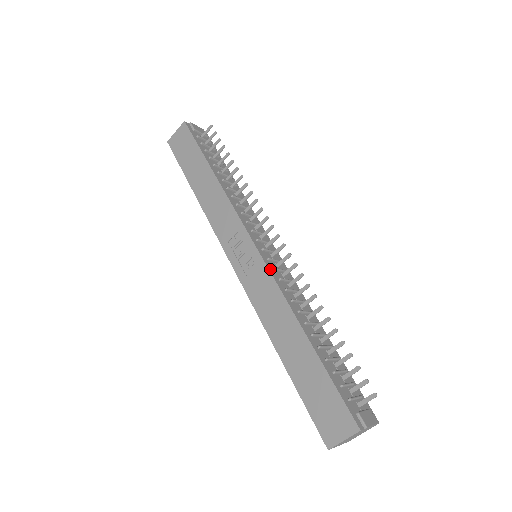
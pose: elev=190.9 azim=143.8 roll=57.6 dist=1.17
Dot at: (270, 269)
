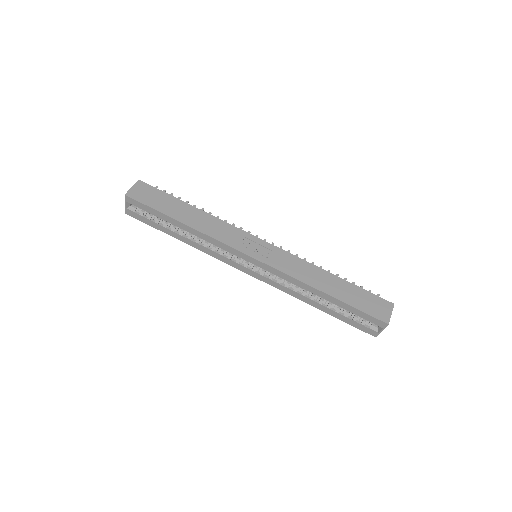
Dot at: (284, 251)
